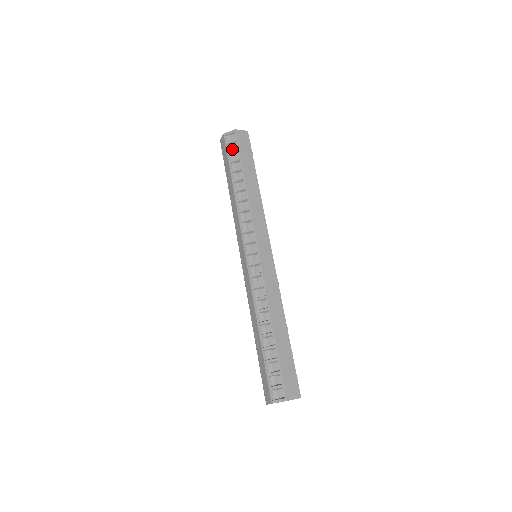
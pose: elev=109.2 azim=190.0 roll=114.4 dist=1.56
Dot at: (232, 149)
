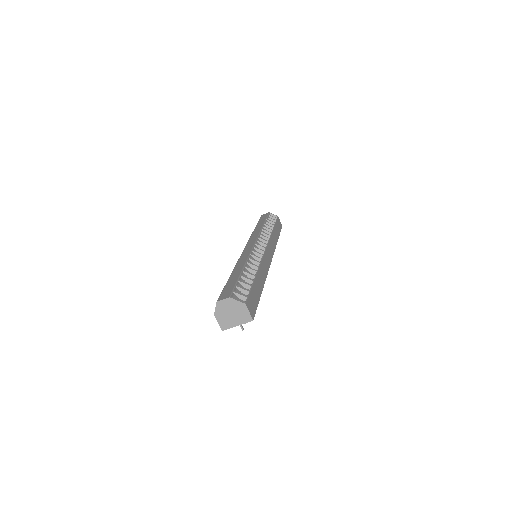
Dot at: (271, 219)
